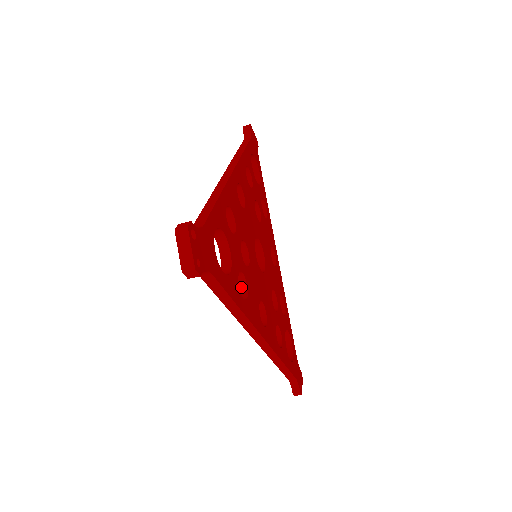
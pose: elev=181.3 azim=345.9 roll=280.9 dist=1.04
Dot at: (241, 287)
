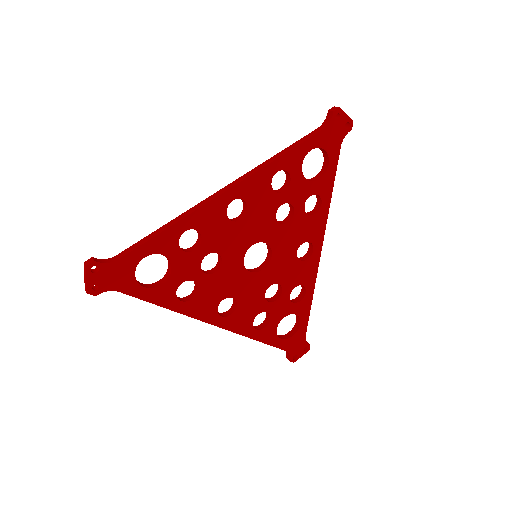
Dot at: (196, 288)
